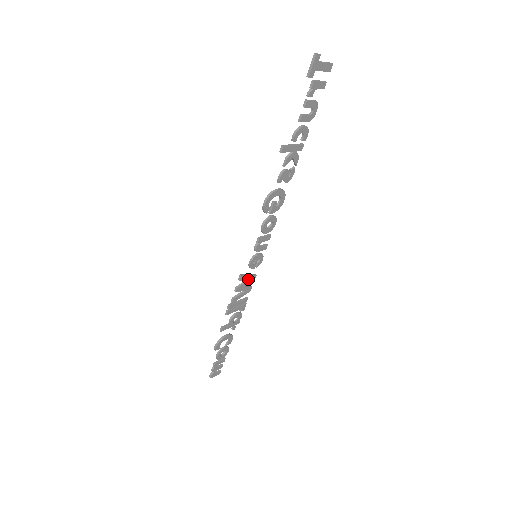
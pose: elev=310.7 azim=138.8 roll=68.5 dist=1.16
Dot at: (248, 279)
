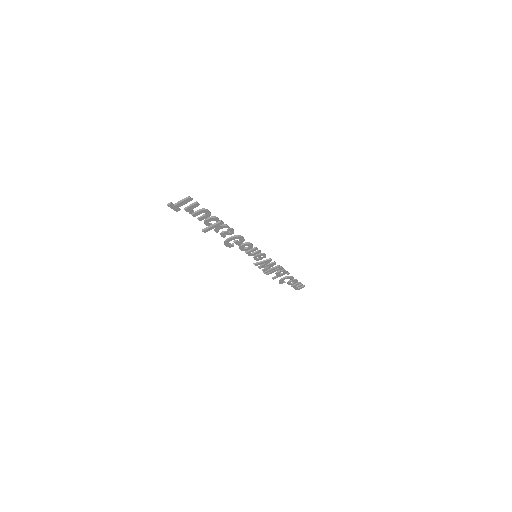
Dot at: (264, 263)
